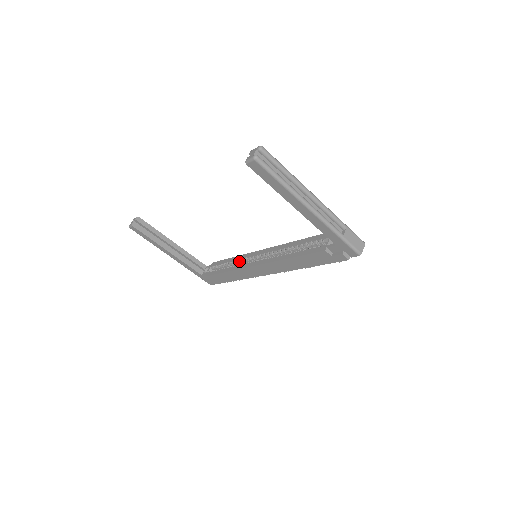
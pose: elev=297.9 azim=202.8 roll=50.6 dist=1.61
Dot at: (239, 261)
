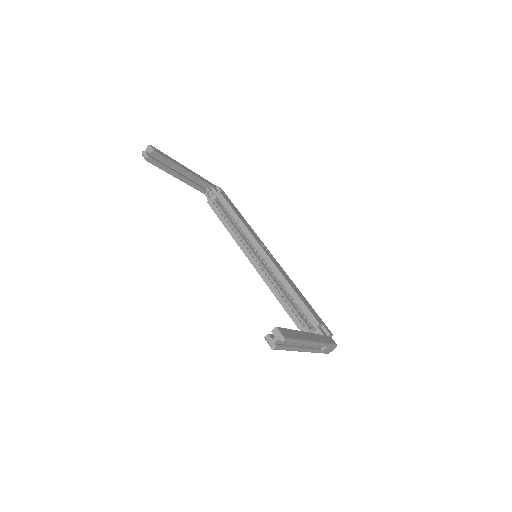
Dot at: (241, 231)
